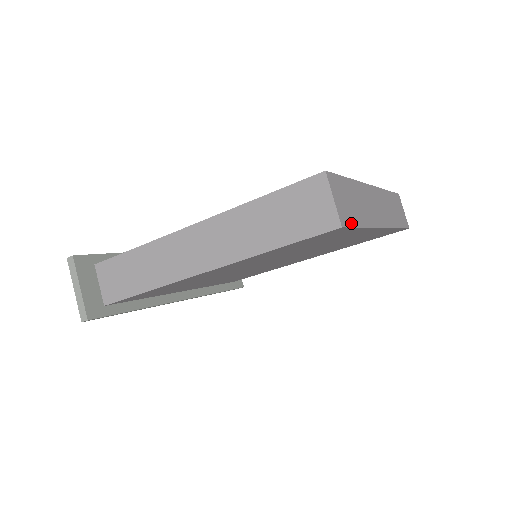
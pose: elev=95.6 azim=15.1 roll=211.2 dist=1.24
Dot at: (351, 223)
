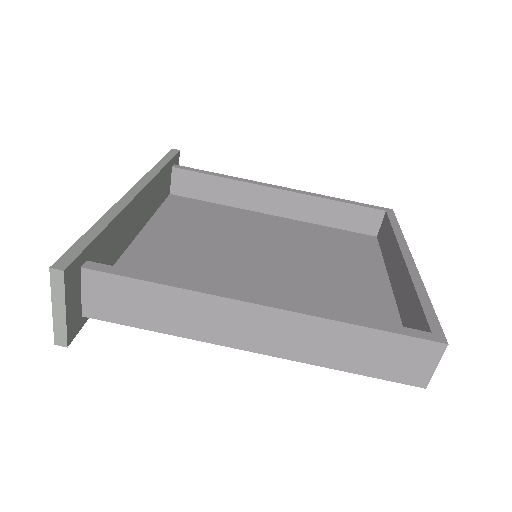
Dot at: occluded
